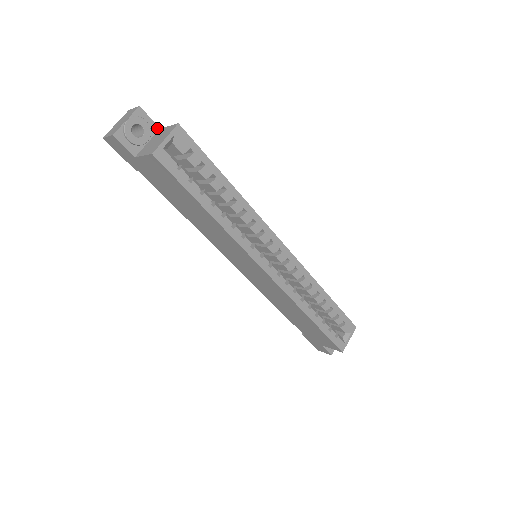
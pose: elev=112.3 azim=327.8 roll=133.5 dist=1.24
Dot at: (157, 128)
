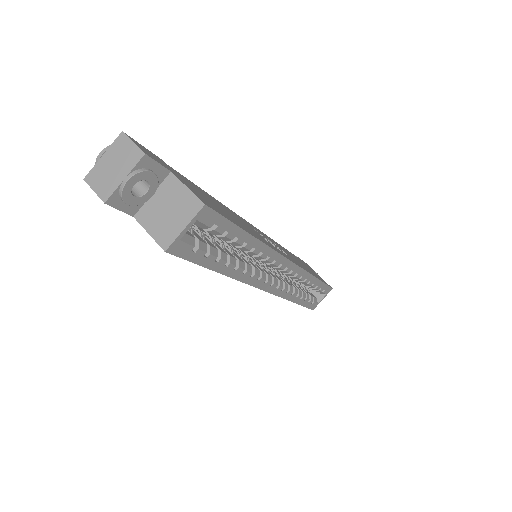
Dot at: (167, 172)
